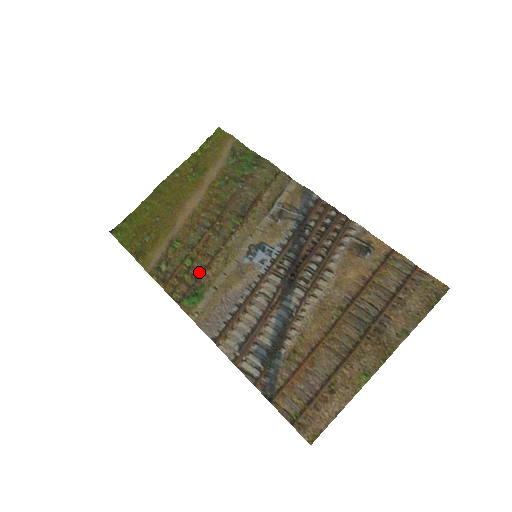
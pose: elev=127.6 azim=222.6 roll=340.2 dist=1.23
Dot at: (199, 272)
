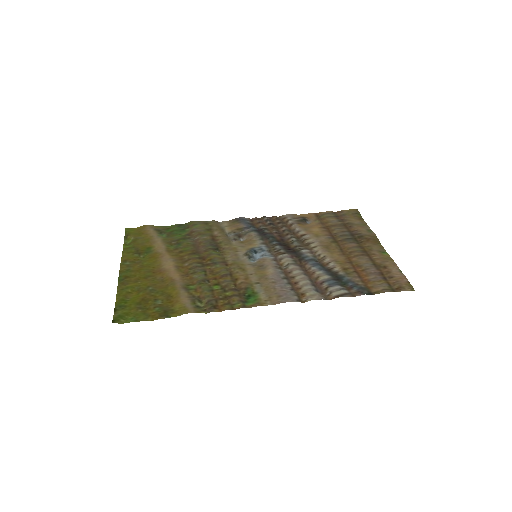
Dot at: (233, 286)
